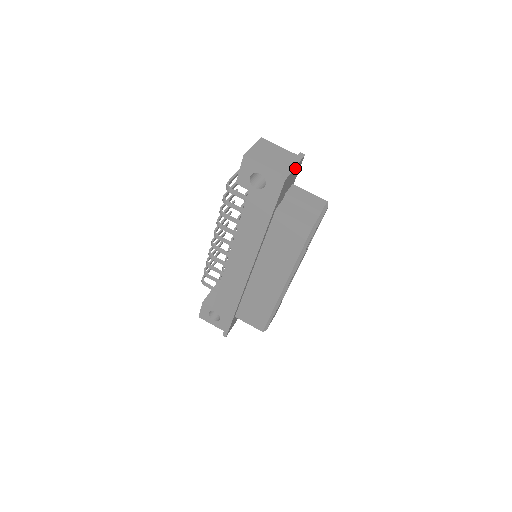
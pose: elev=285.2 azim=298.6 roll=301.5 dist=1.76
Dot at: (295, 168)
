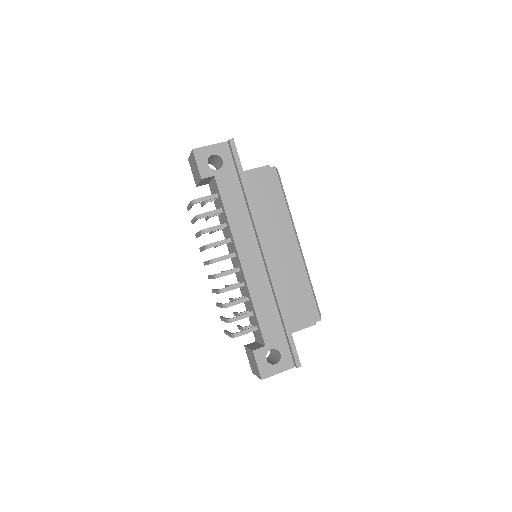
Dot at: occluded
